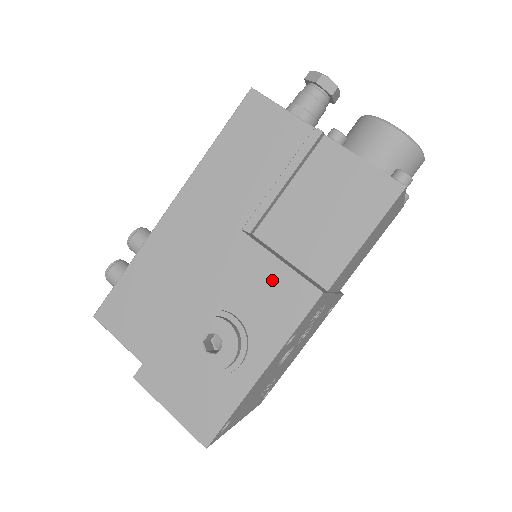
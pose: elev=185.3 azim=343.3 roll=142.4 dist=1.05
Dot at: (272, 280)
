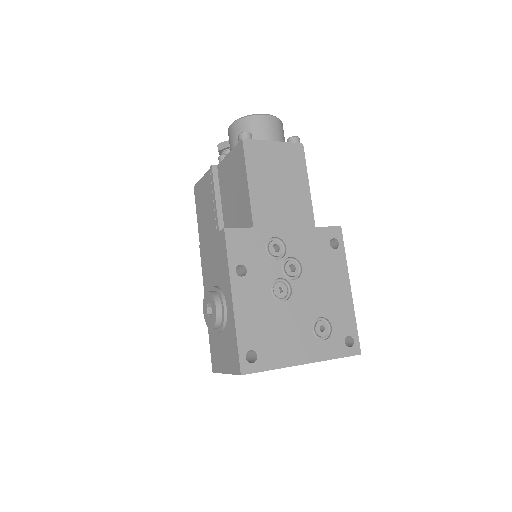
Dot at: (213, 250)
